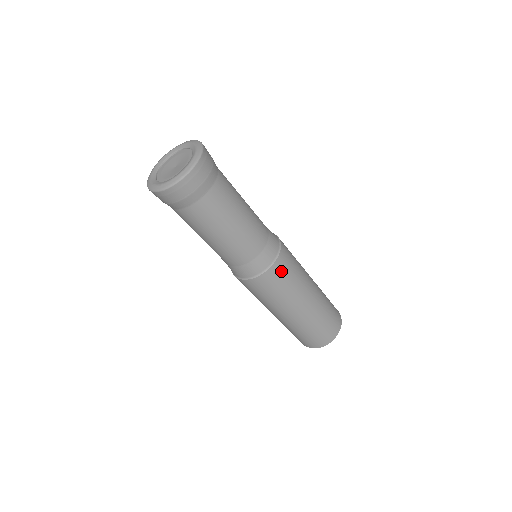
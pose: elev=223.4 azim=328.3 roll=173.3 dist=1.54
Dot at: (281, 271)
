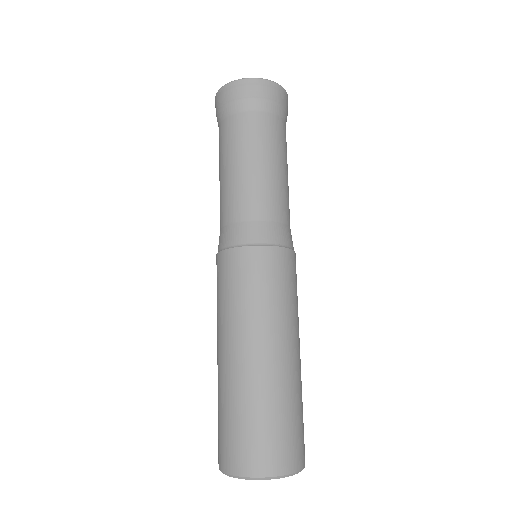
Dot at: (281, 267)
